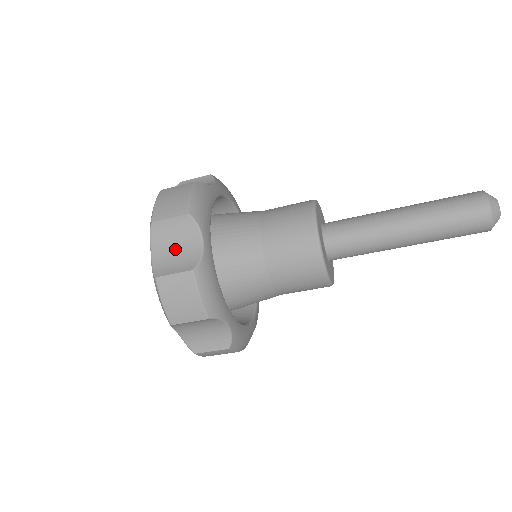
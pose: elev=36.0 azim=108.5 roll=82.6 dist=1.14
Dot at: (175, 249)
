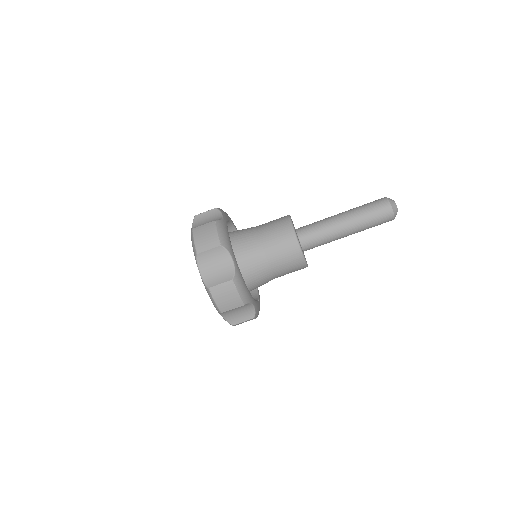
Dot at: (216, 268)
